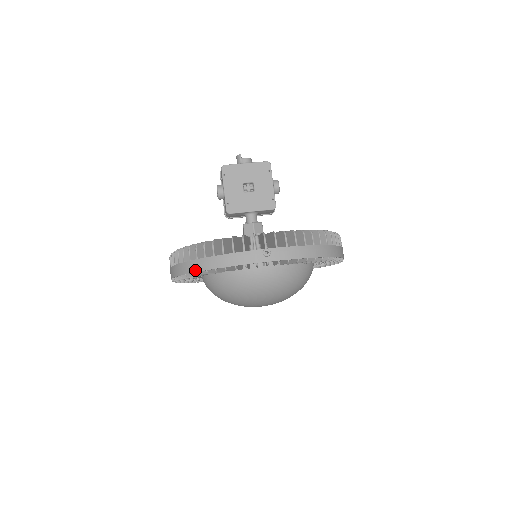
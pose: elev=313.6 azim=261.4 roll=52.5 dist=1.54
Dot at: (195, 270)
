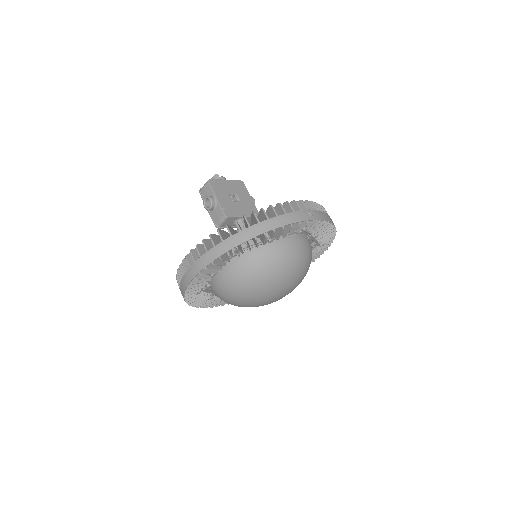
Dot at: (251, 237)
